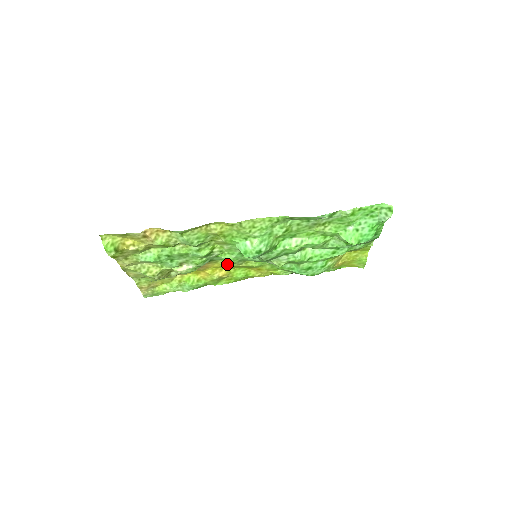
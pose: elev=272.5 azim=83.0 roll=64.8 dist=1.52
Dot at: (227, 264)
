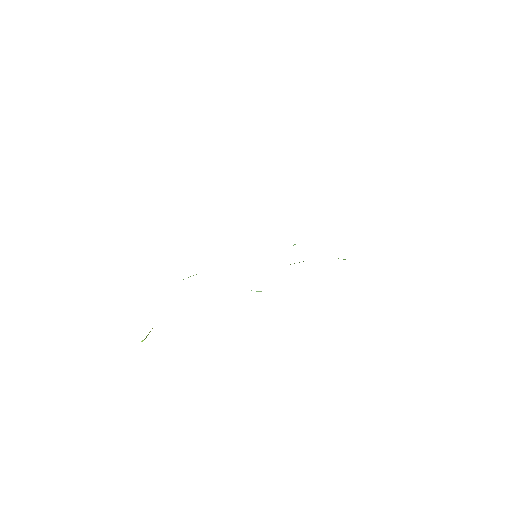
Dot at: occluded
